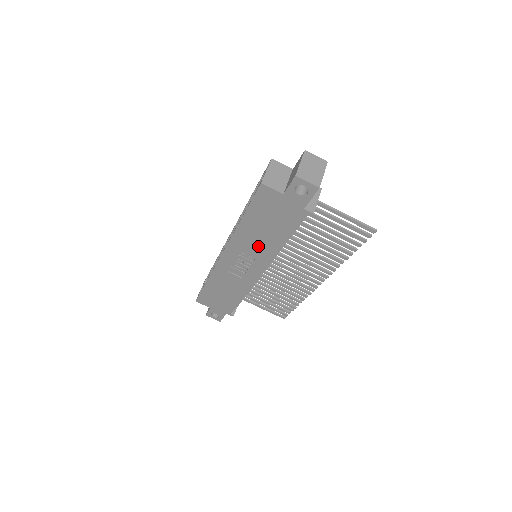
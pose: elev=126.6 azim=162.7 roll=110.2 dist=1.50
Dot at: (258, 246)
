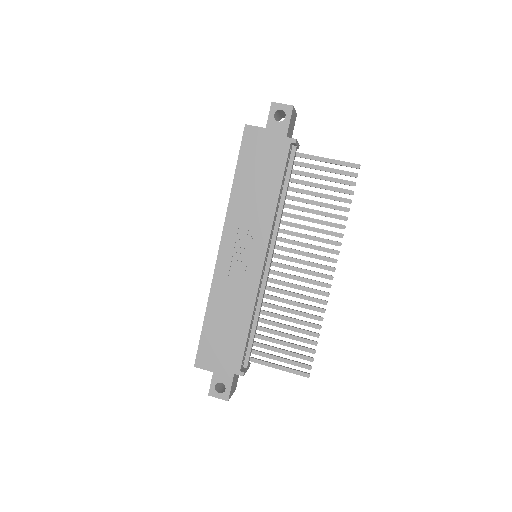
Dot at: (254, 213)
